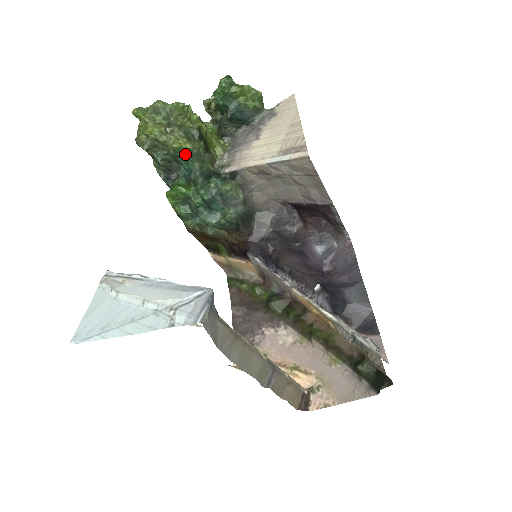
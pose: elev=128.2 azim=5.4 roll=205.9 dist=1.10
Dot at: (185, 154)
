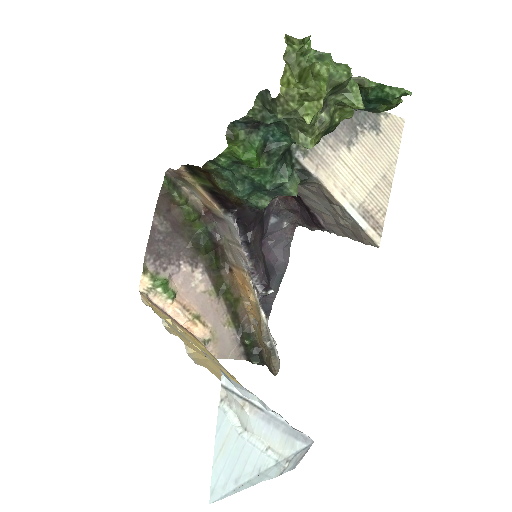
Dot at: occluded
